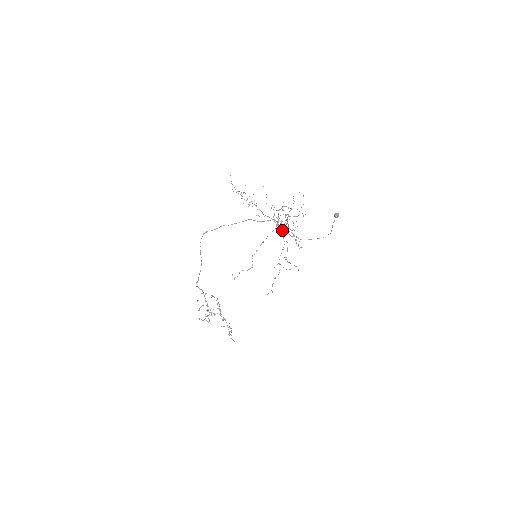
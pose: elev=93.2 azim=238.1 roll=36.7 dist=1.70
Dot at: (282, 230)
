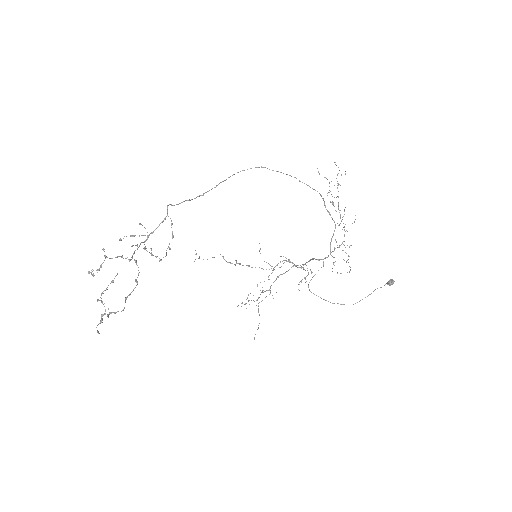
Dot at: (280, 274)
